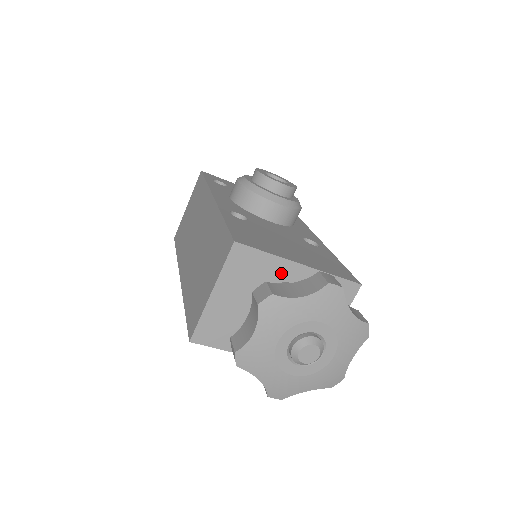
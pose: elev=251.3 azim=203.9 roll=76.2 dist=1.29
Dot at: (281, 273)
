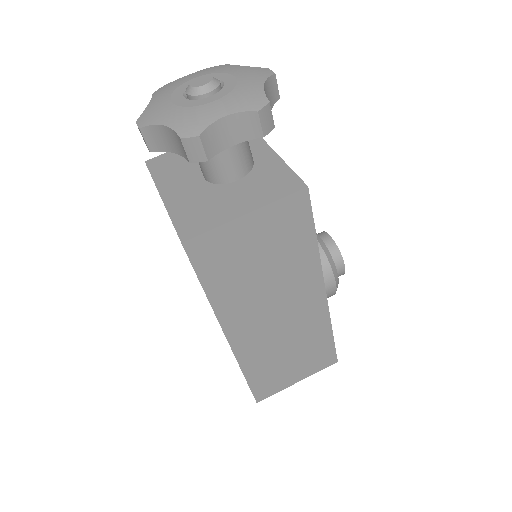
Dot at: (252, 148)
